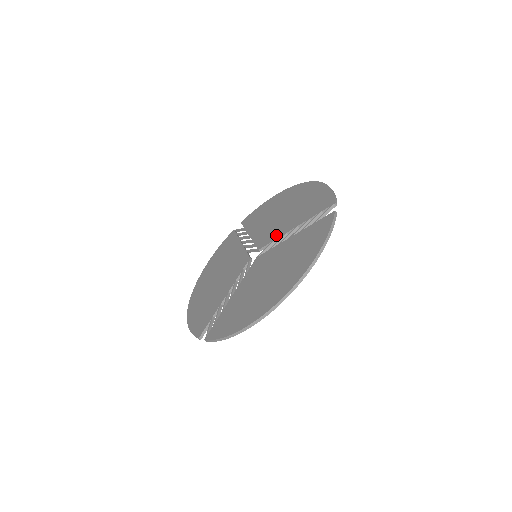
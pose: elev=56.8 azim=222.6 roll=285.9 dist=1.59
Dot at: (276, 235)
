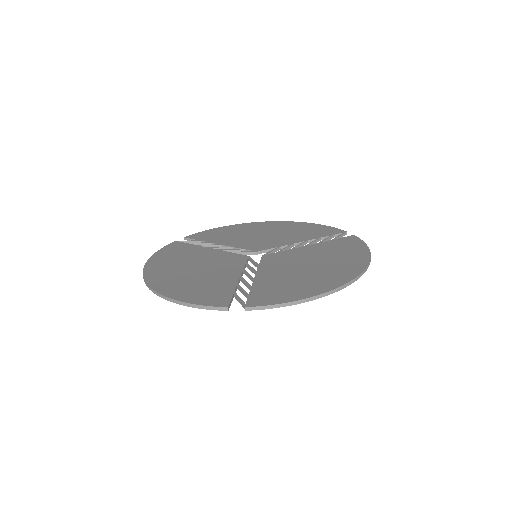
Dot at: (278, 244)
